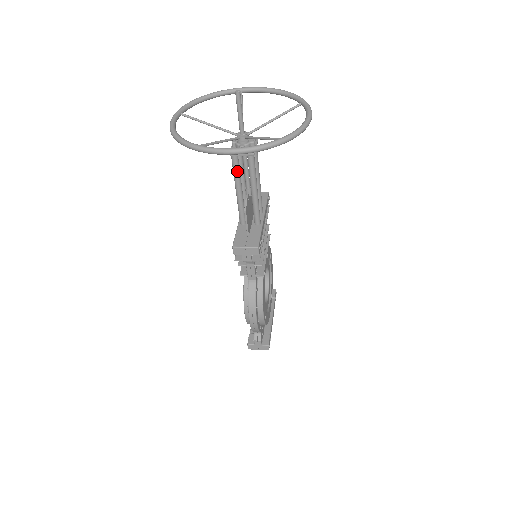
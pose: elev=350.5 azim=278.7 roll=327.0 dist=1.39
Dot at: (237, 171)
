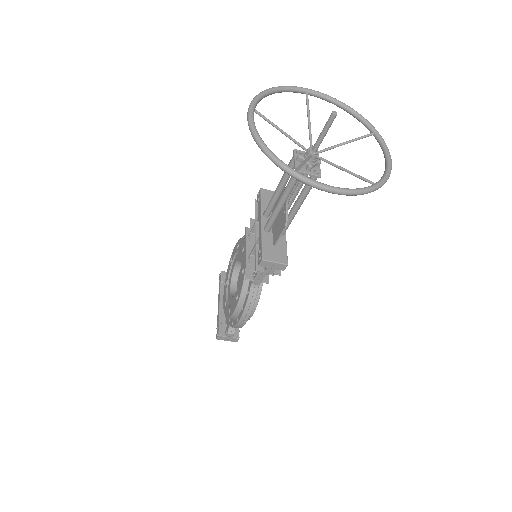
Dot at: (293, 186)
